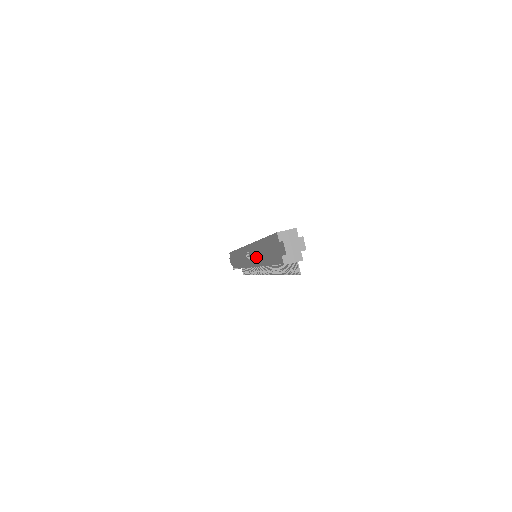
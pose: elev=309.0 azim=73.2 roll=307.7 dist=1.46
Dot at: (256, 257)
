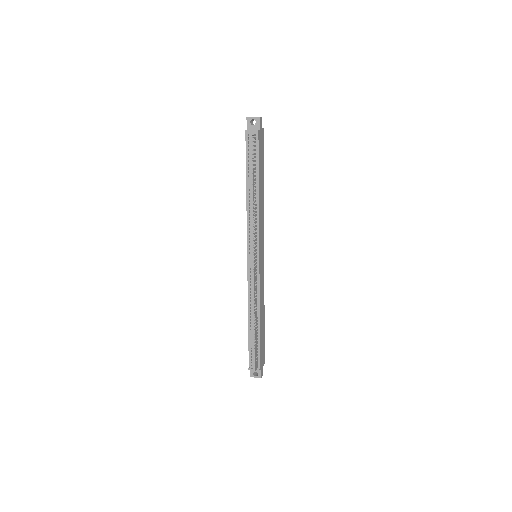
Dot at: occluded
